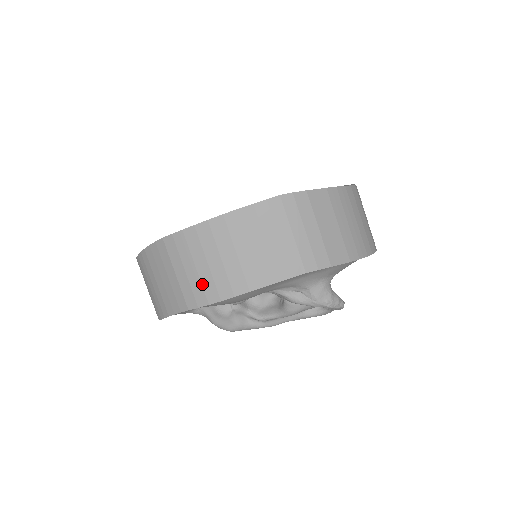
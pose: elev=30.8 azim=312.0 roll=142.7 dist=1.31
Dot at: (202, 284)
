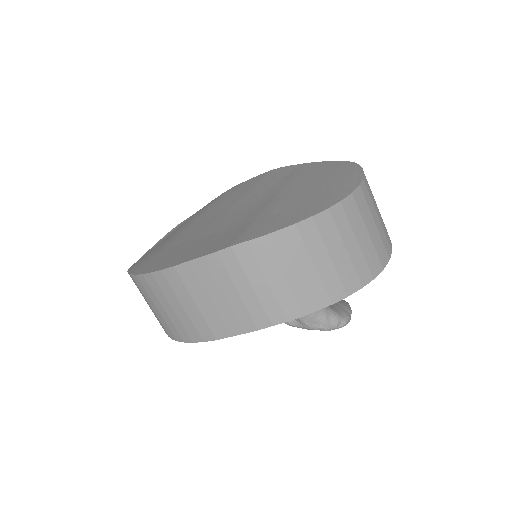
Dot at: (173, 324)
